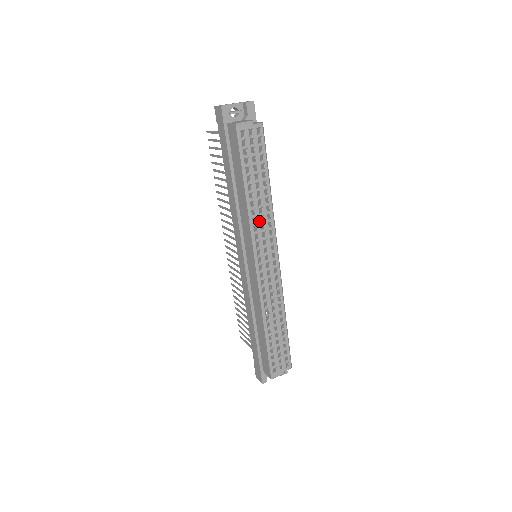
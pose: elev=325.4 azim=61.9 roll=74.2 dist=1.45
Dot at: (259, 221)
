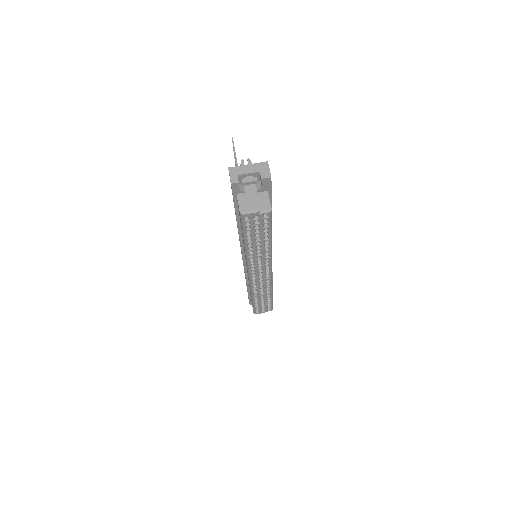
Dot at: (256, 259)
